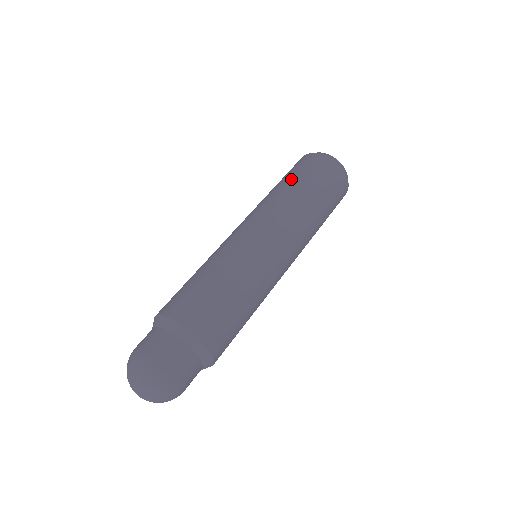
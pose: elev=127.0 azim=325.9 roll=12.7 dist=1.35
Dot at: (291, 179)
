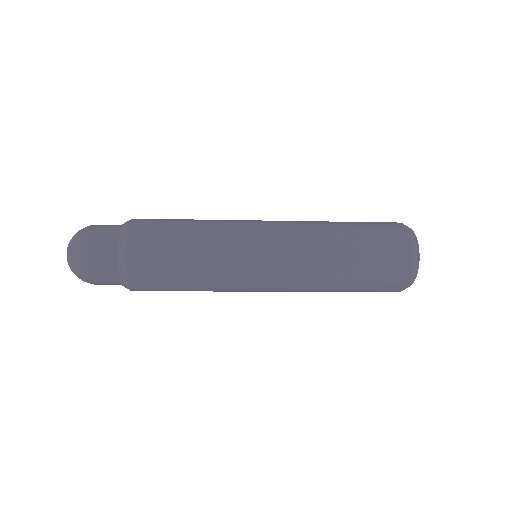
Dot at: occluded
